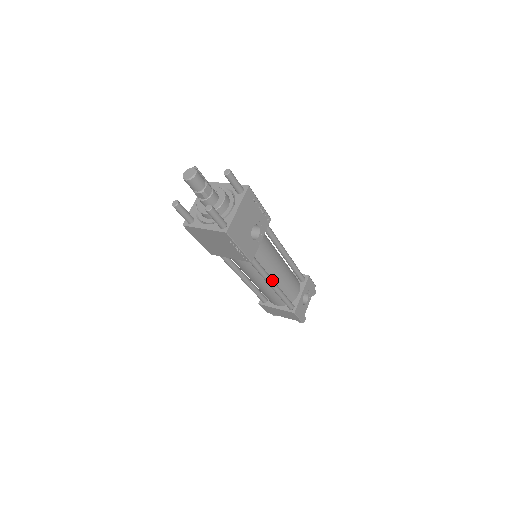
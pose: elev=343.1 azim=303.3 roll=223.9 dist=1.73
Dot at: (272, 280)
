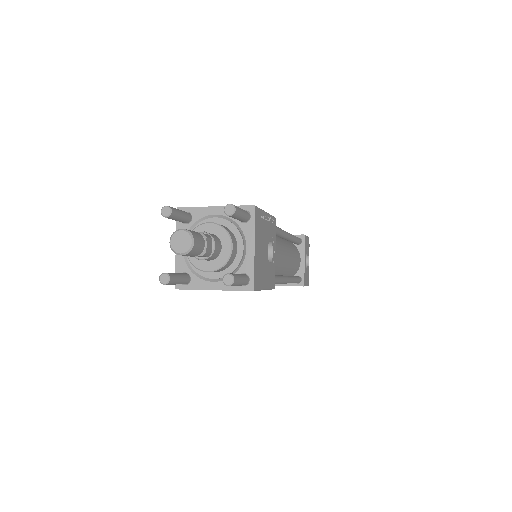
Dot at: (286, 278)
